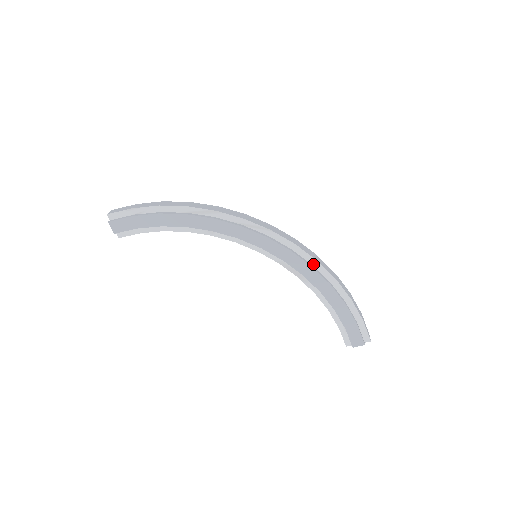
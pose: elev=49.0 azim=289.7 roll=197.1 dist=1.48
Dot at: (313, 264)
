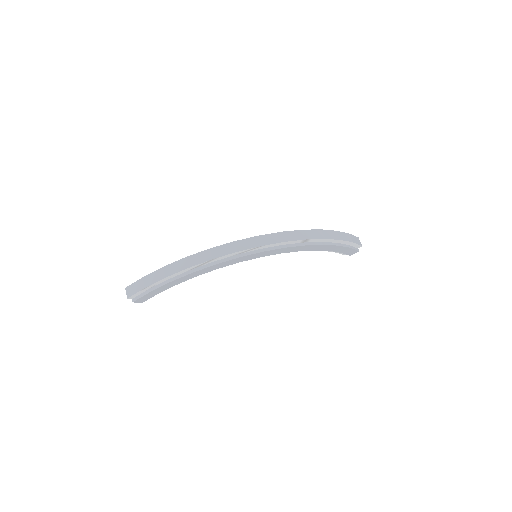
Dot at: (304, 242)
